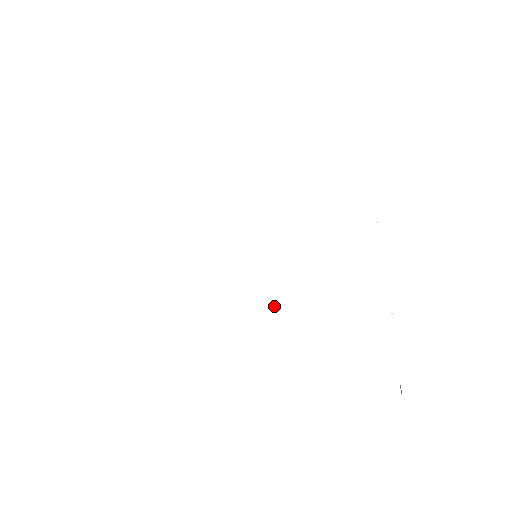
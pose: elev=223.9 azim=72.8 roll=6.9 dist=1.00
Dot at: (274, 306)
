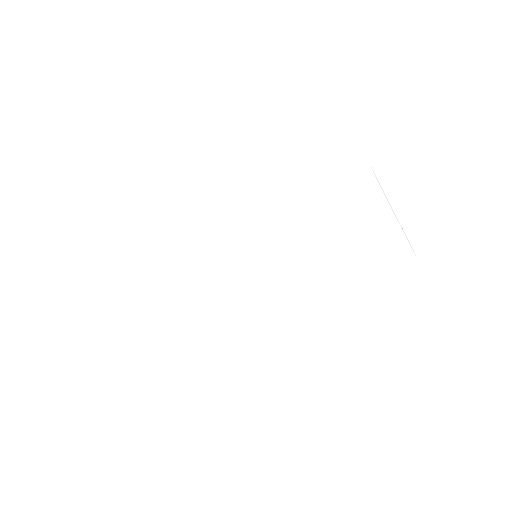
Dot at: (170, 171)
